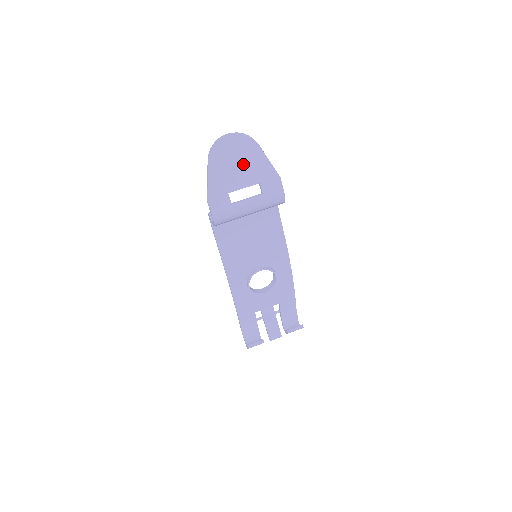
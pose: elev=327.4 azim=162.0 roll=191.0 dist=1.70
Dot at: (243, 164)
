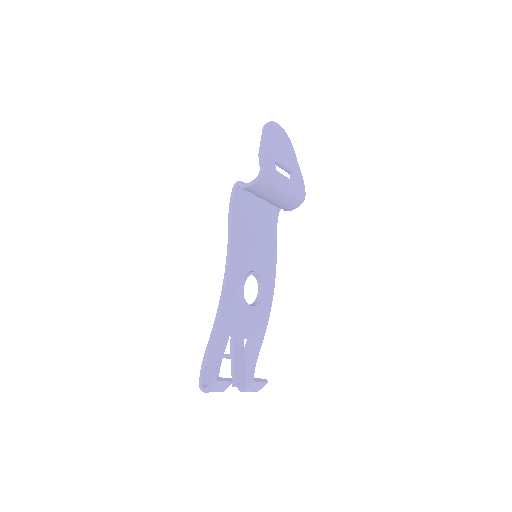
Dot at: (284, 151)
